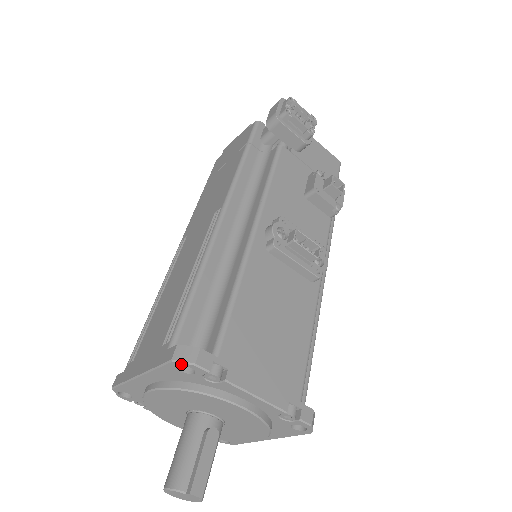
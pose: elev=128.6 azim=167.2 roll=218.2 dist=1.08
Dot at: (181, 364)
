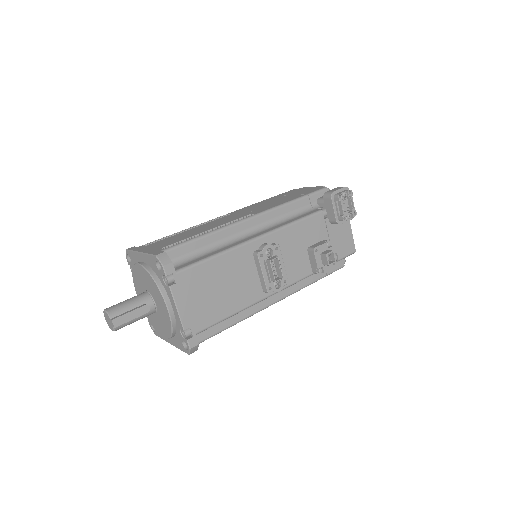
Dot at: (158, 261)
